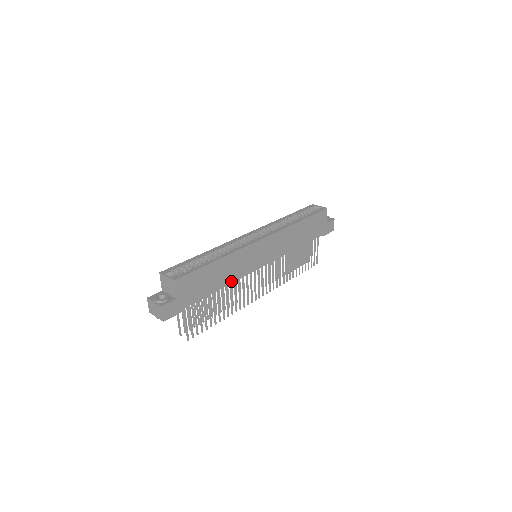
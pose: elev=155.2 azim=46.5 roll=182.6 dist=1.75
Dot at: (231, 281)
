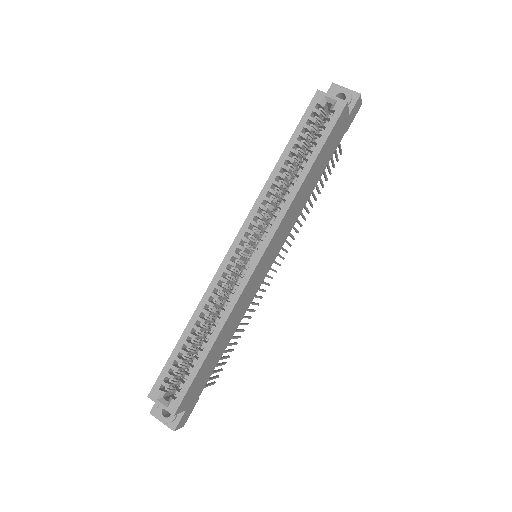
Dot at: (238, 324)
